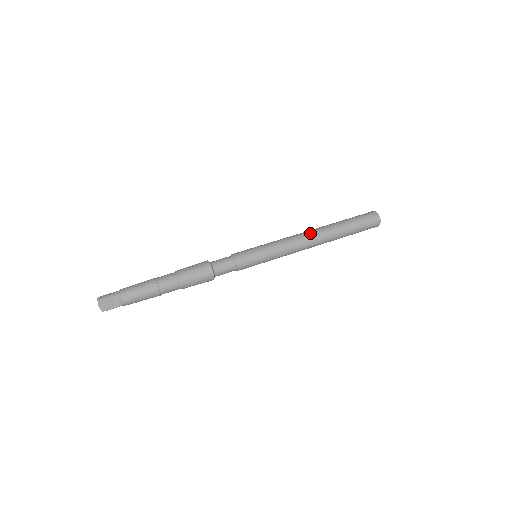
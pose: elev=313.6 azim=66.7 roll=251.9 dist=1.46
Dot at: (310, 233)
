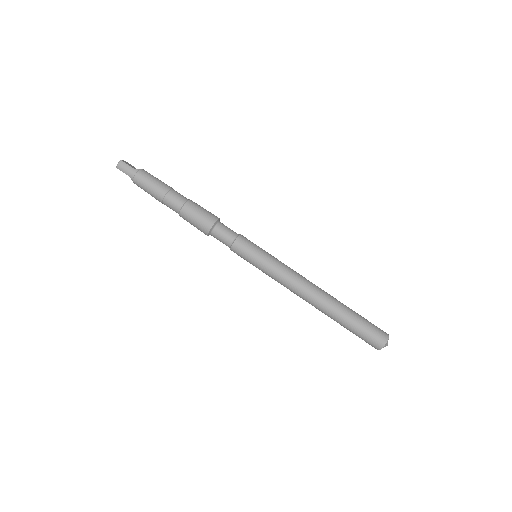
Dot at: (307, 298)
